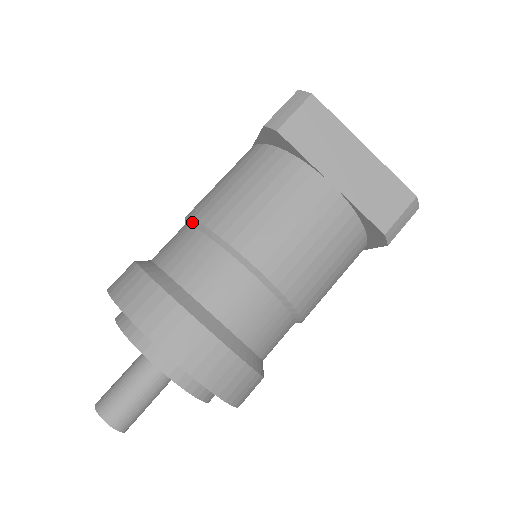
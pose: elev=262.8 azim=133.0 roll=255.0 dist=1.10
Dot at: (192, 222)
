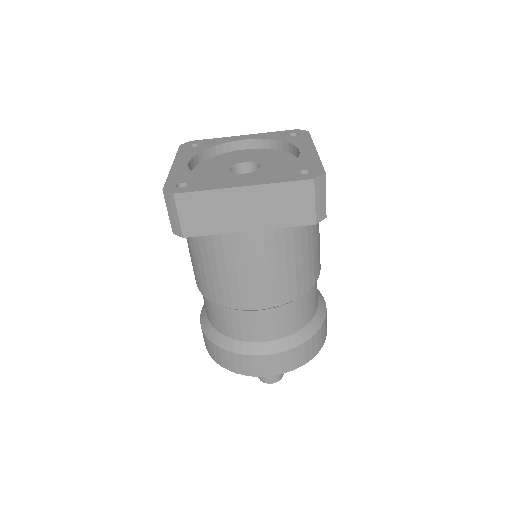
Dot at: (202, 293)
